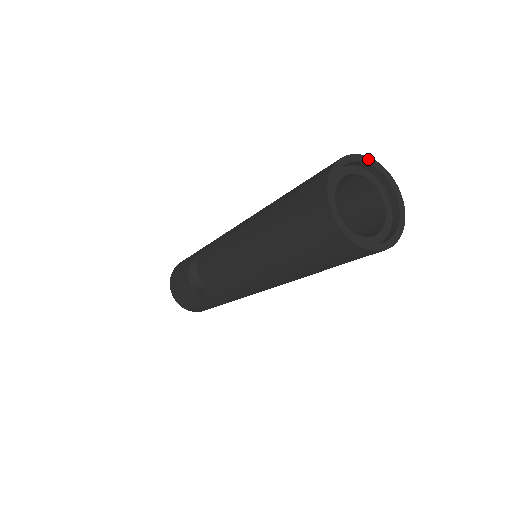
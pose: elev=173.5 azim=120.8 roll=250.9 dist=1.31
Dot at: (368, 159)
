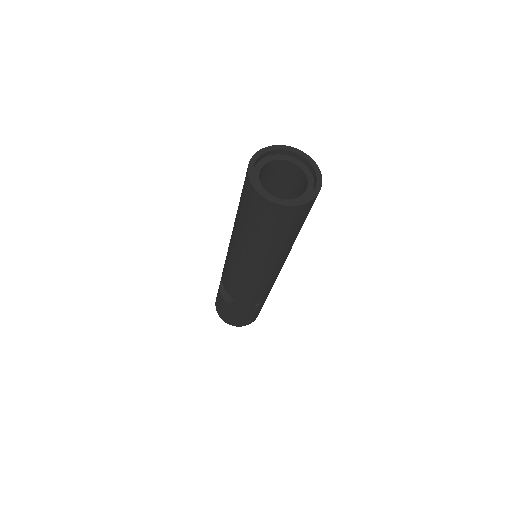
Dot at: (278, 147)
